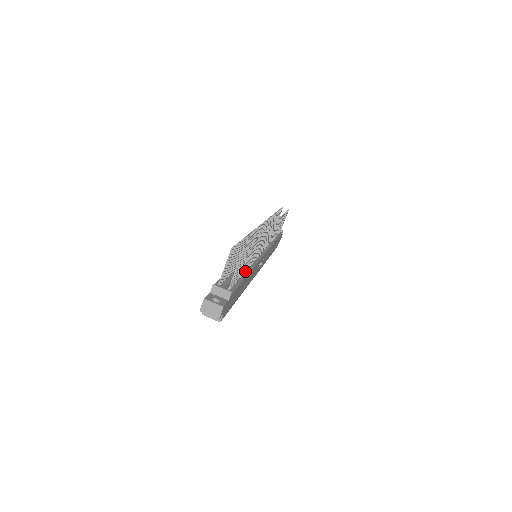
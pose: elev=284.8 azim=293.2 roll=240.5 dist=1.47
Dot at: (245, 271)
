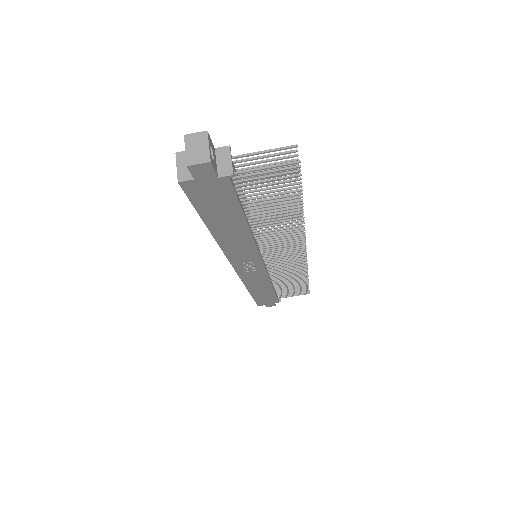
Dot at: (249, 221)
